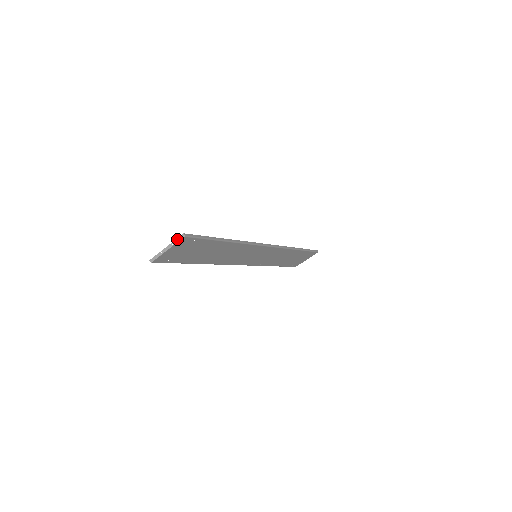
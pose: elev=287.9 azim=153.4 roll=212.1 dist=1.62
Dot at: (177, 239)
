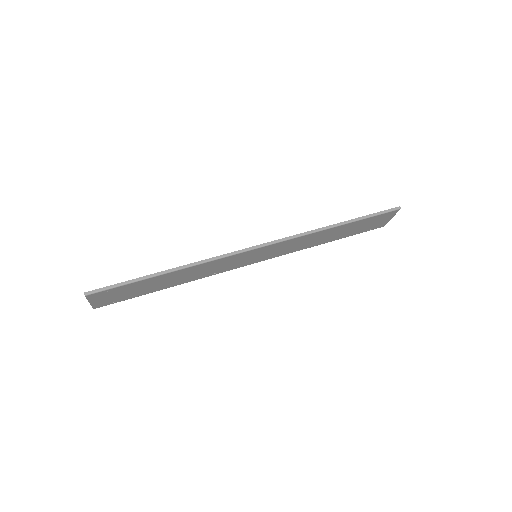
Dot at: (85, 296)
